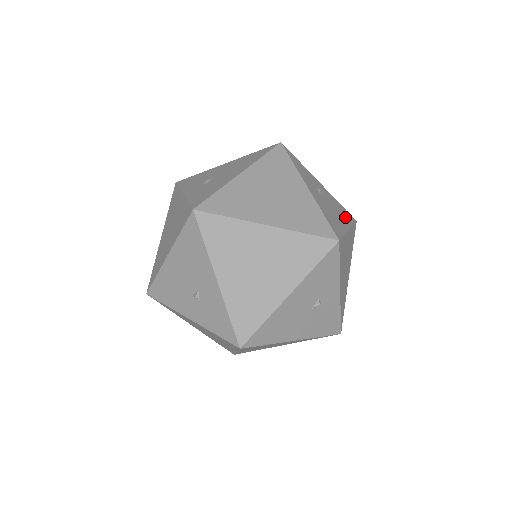
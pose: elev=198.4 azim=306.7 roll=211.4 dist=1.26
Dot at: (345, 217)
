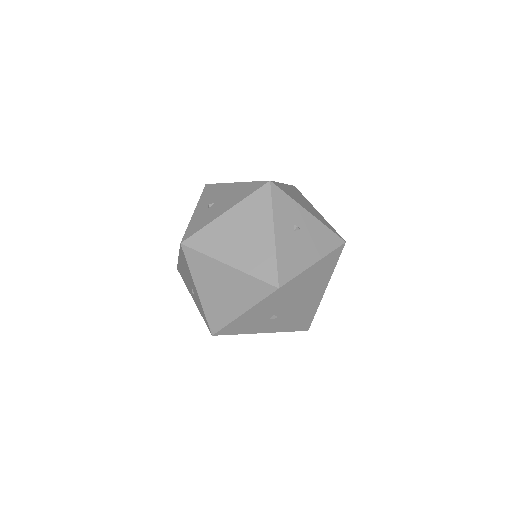
Dot at: (322, 246)
